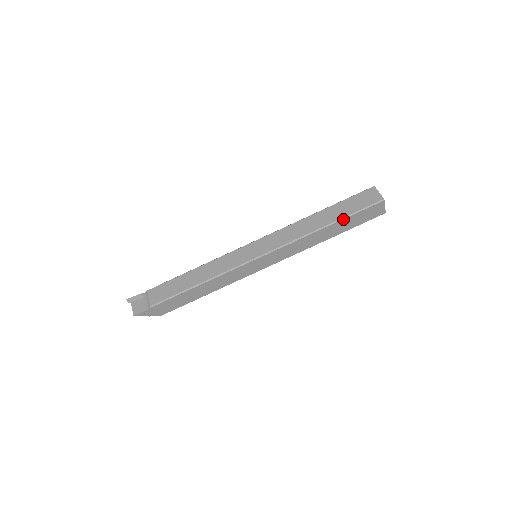
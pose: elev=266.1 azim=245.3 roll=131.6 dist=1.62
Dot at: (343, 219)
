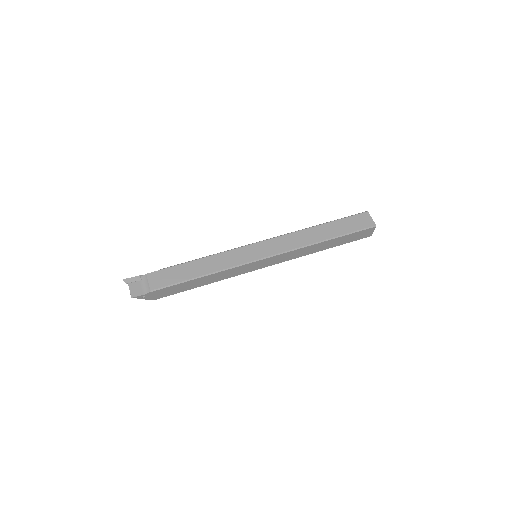
Dot at: (340, 237)
